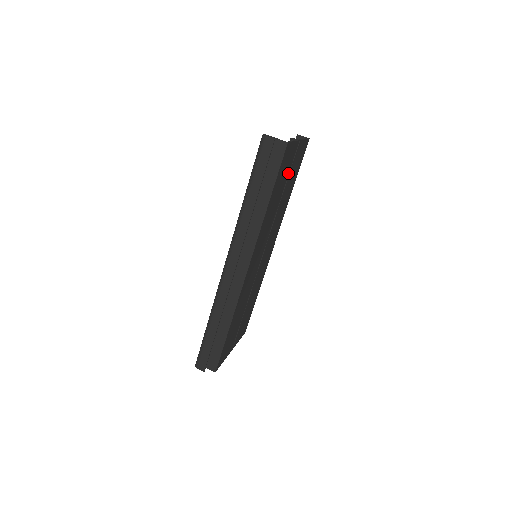
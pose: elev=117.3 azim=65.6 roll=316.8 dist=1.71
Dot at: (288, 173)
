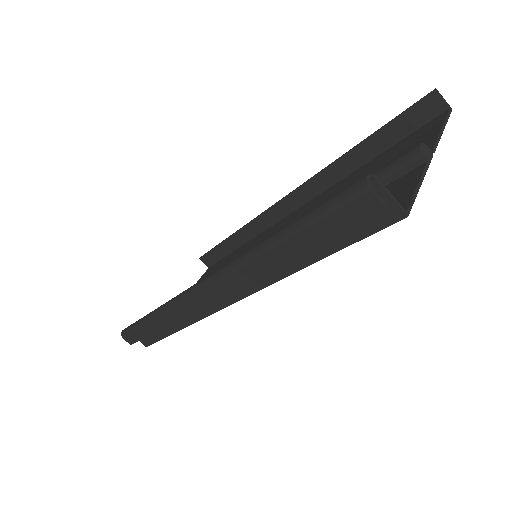
Dot at: occluded
